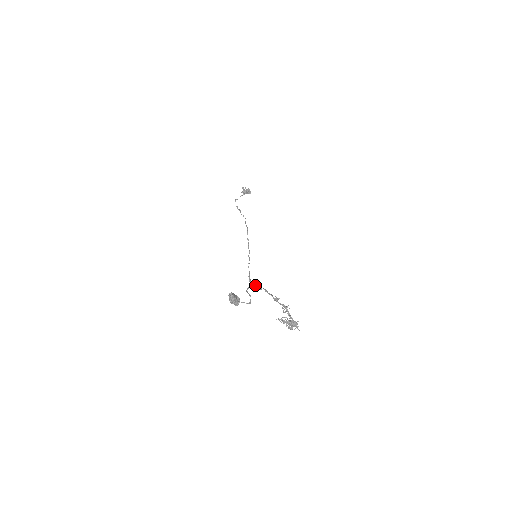
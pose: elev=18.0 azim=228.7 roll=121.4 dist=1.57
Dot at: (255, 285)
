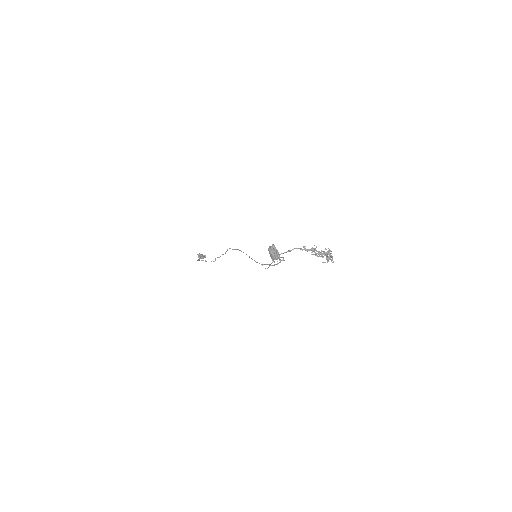
Dot at: (272, 265)
